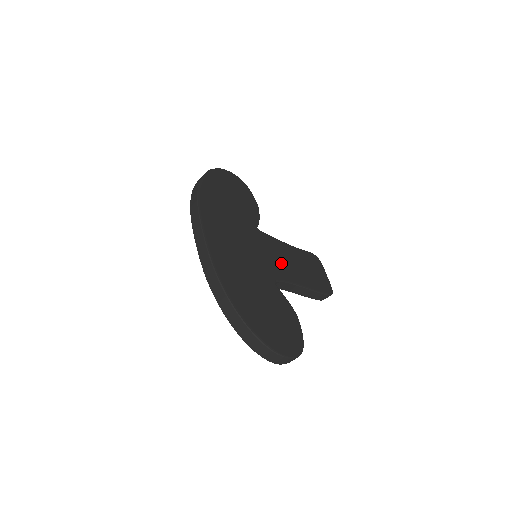
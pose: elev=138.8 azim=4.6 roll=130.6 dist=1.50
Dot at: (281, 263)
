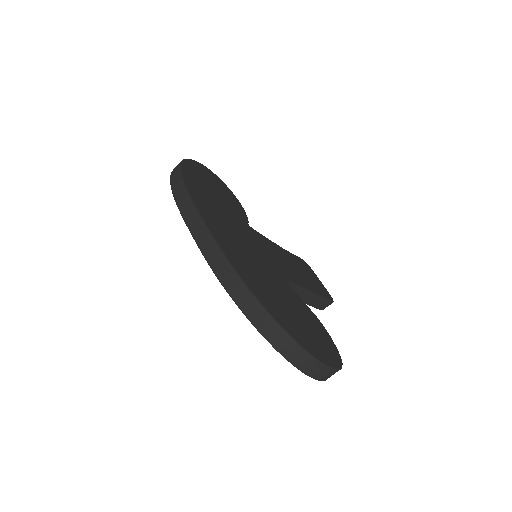
Dot at: (283, 264)
